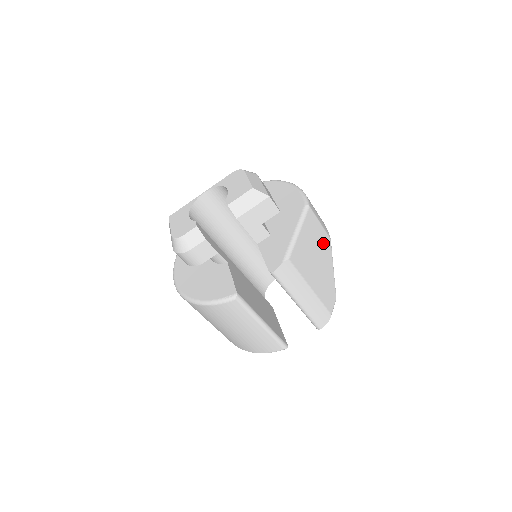
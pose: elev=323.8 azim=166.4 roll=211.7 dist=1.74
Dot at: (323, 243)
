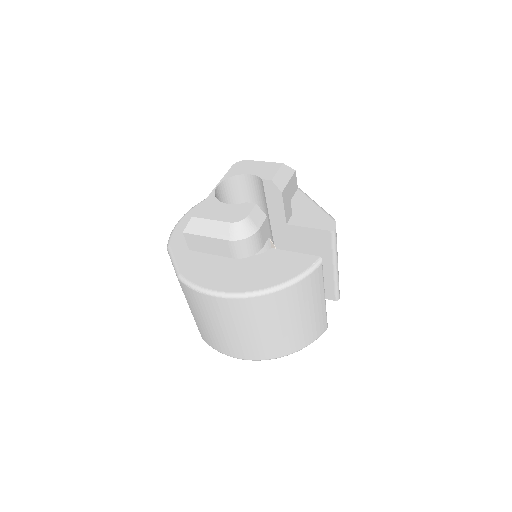
Dot at: occluded
